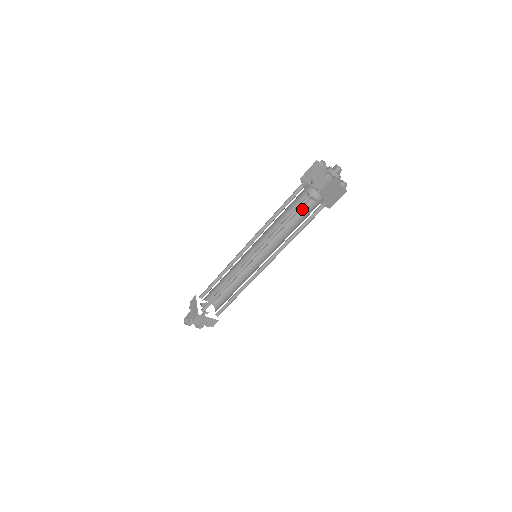
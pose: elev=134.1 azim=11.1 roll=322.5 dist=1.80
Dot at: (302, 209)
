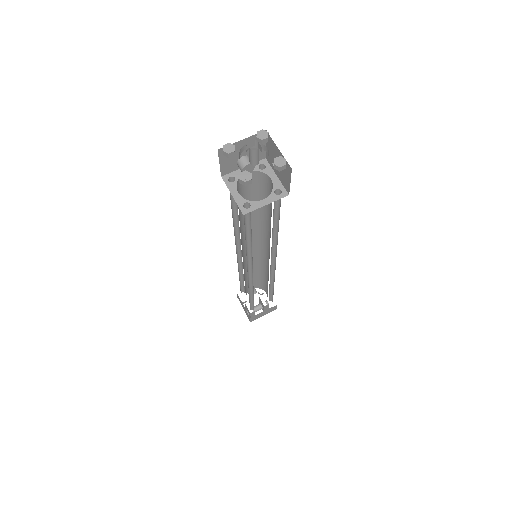
Dot at: (261, 194)
